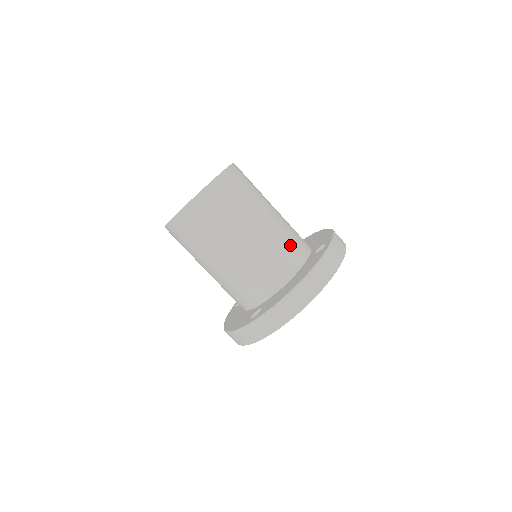
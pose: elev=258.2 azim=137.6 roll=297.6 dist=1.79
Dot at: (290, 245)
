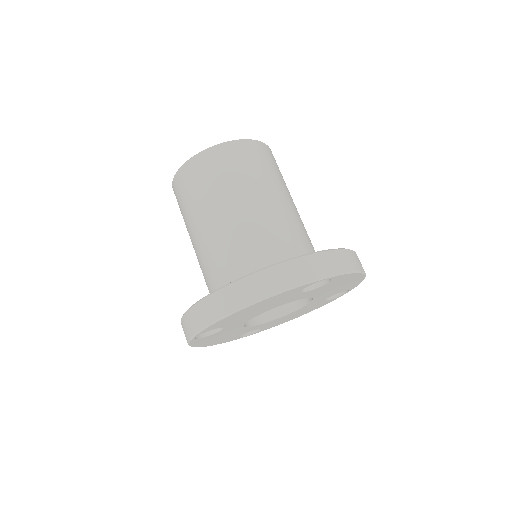
Dot at: occluded
